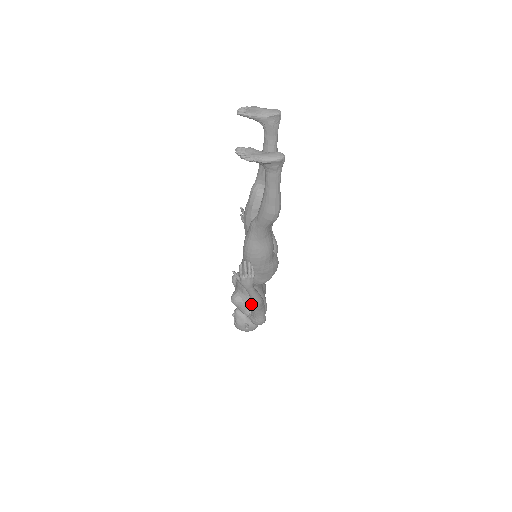
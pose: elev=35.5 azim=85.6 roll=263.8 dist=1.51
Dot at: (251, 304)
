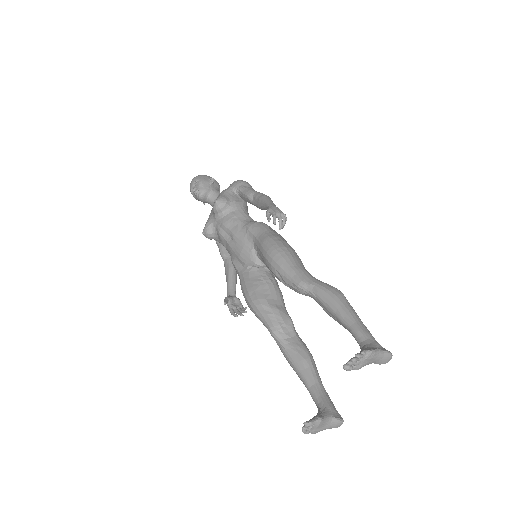
Dot at: occluded
